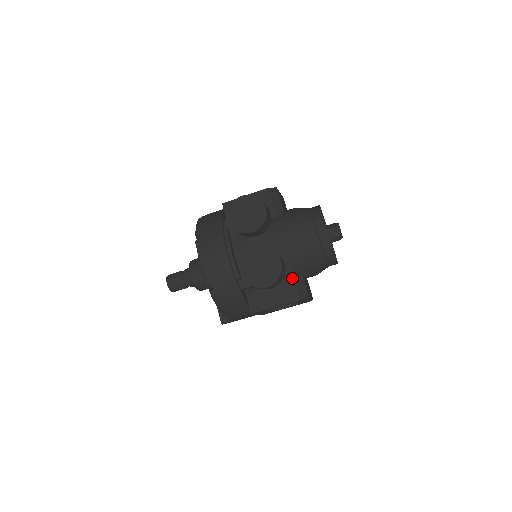
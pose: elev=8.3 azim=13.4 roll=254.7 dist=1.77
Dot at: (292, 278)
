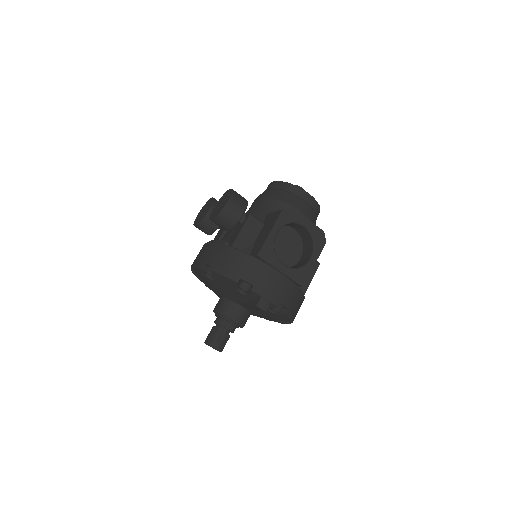
Dot at: (270, 214)
